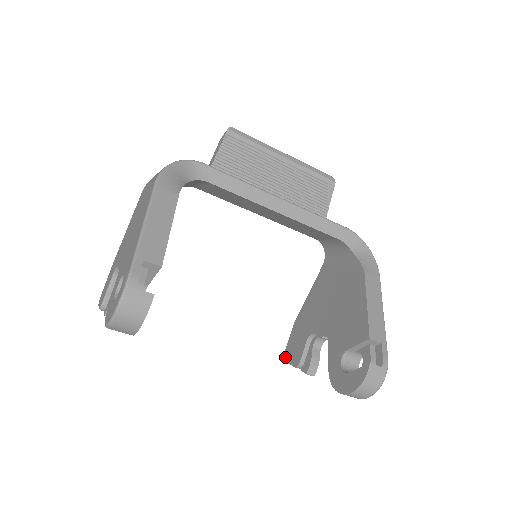
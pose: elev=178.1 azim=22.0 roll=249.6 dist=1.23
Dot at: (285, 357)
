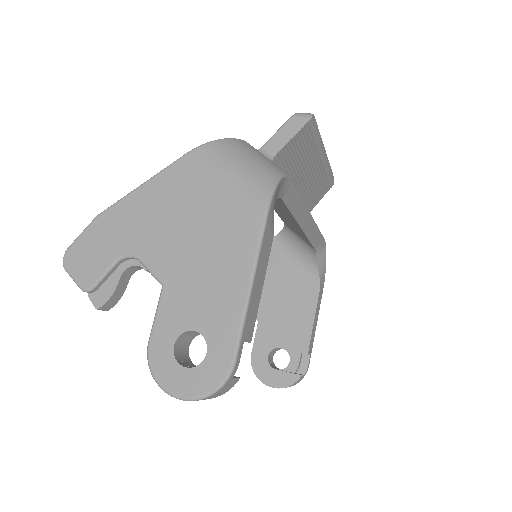
Dot at: occluded
